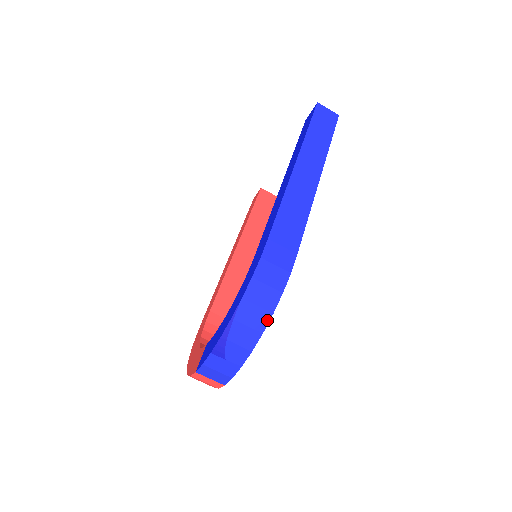
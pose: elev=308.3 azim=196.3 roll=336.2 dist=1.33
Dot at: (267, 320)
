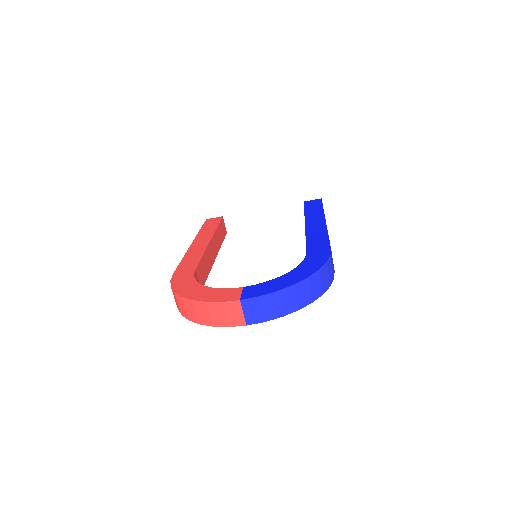
Dot at: (319, 296)
